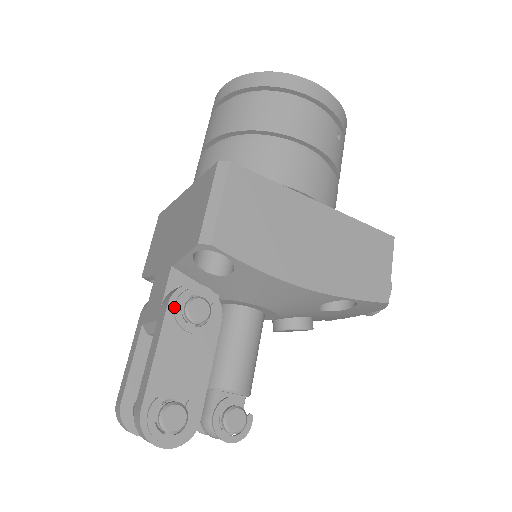
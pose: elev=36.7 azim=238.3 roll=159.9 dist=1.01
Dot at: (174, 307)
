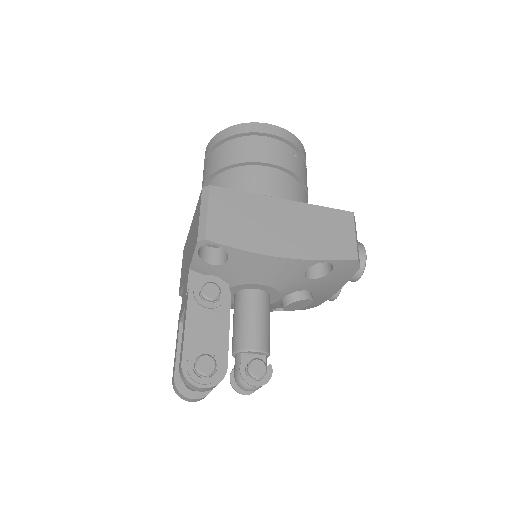
Dot at: (193, 292)
